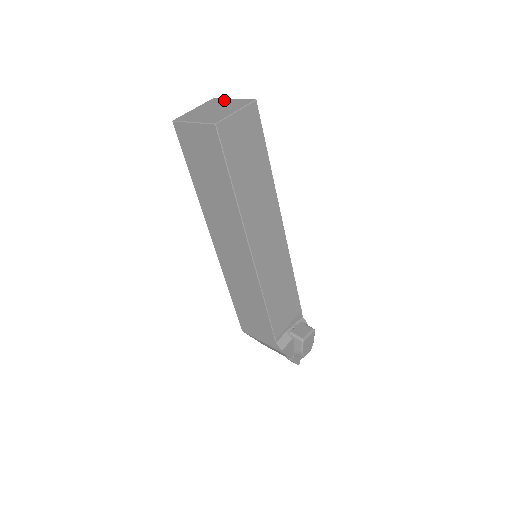
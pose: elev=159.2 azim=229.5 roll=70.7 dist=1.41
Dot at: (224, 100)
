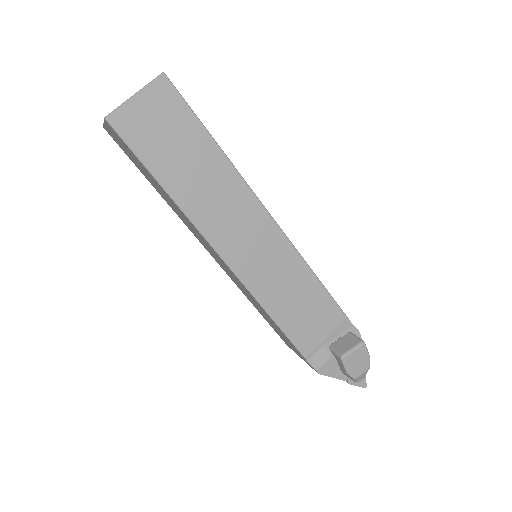
Dot at: occluded
